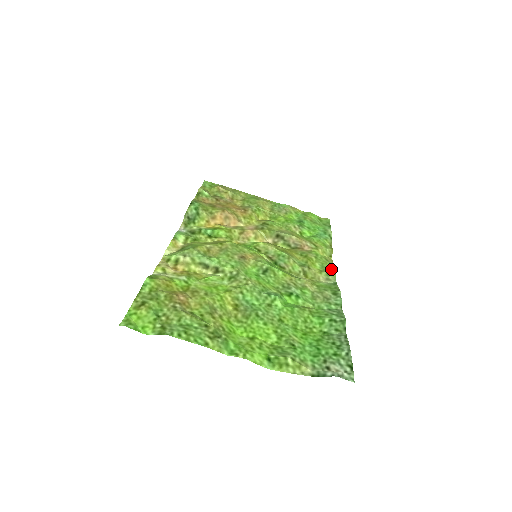
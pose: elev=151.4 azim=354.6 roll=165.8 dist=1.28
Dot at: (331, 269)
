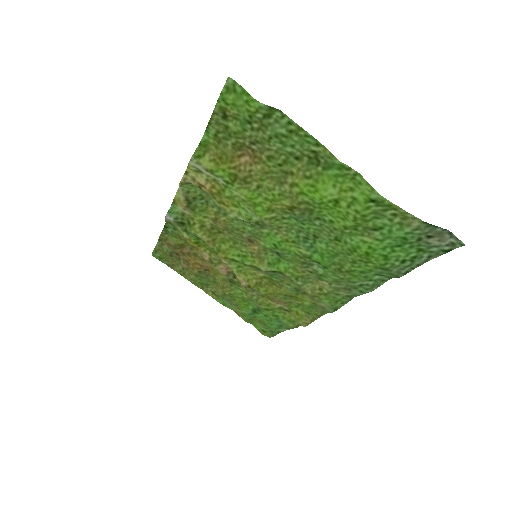
Dot at: (320, 312)
